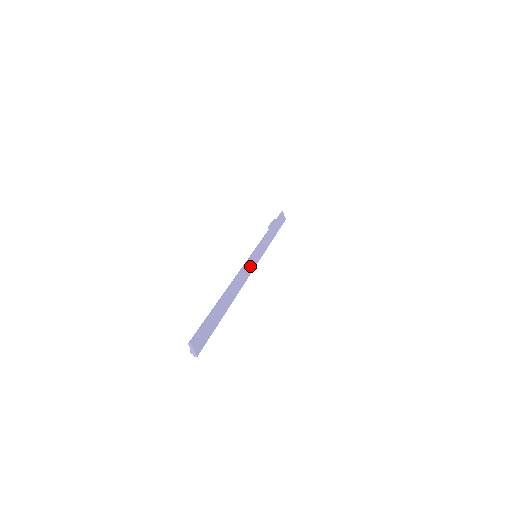
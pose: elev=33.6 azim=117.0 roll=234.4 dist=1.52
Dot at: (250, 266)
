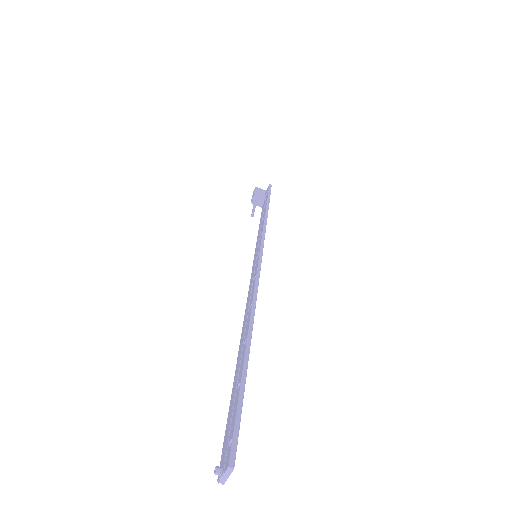
Dot at: occluded
